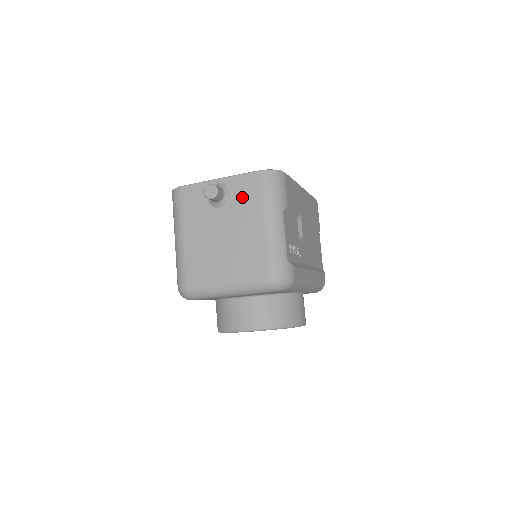
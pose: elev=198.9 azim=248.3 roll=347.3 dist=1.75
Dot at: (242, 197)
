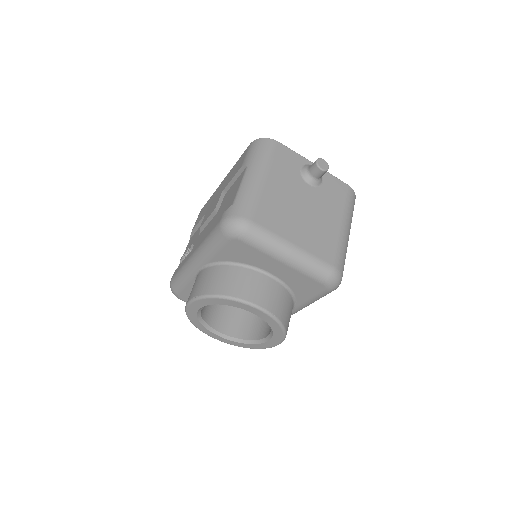
Dot at: (331, 192)
